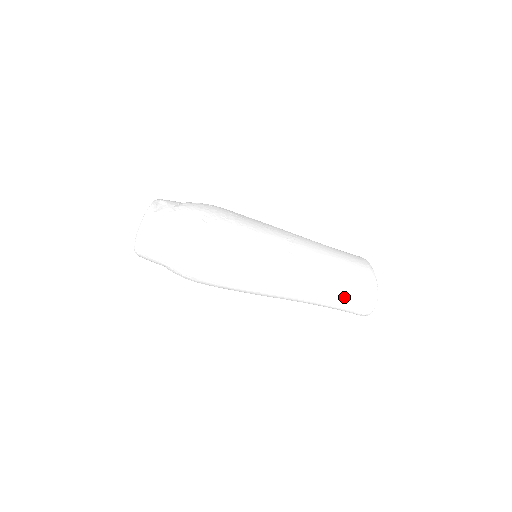
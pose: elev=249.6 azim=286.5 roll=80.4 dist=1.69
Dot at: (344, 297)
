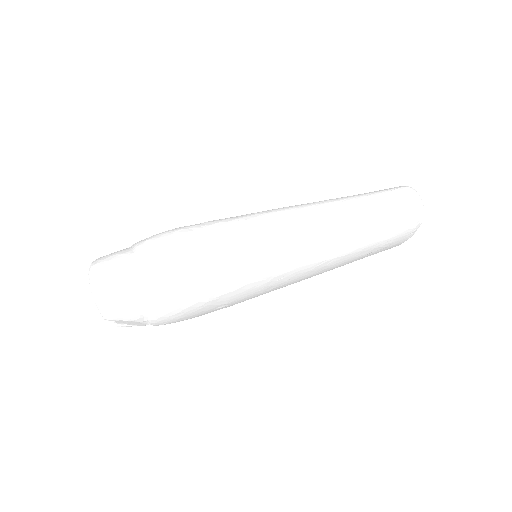
Dot at: (378, 203)
